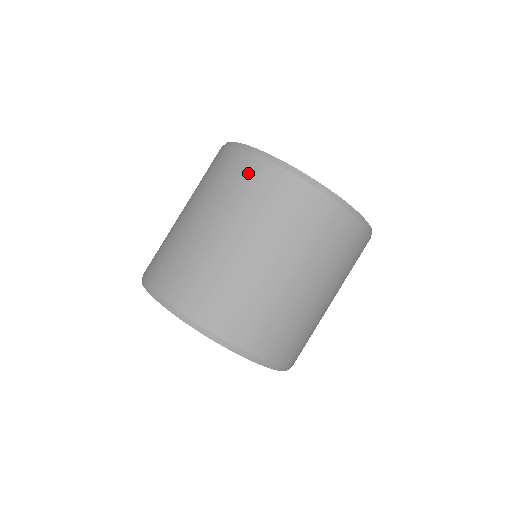
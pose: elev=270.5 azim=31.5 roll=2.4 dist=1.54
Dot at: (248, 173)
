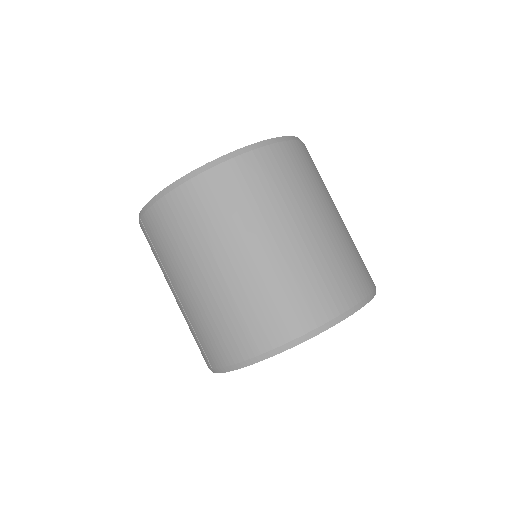
Dot at: (212, 193)
